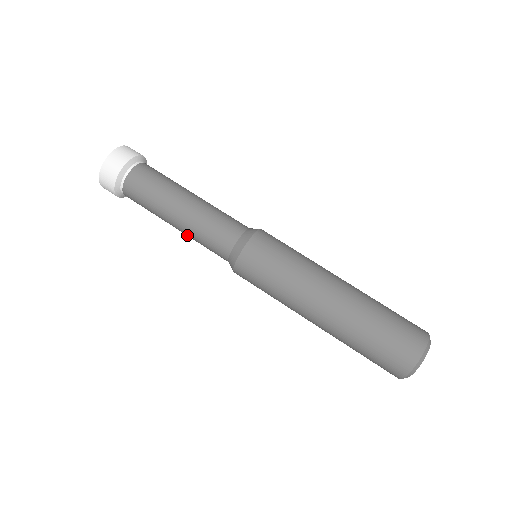
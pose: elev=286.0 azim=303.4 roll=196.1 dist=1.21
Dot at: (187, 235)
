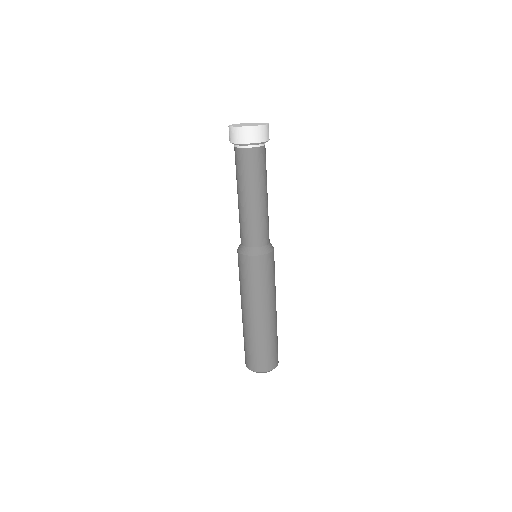
Dot at: occluded
